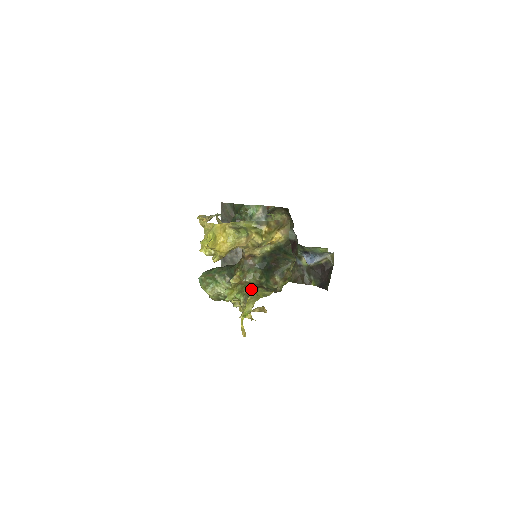
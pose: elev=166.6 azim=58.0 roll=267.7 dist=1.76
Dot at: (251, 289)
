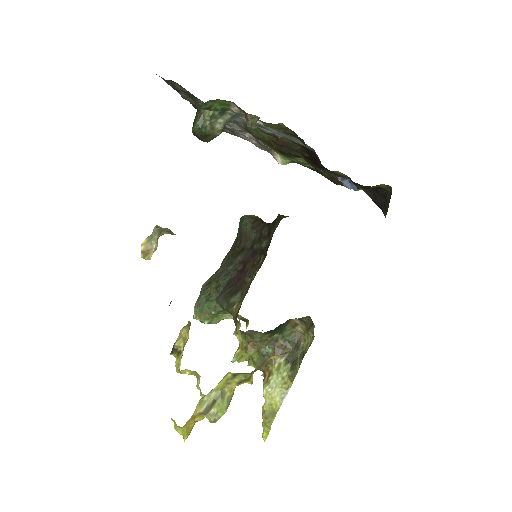
Dot at: occluded
